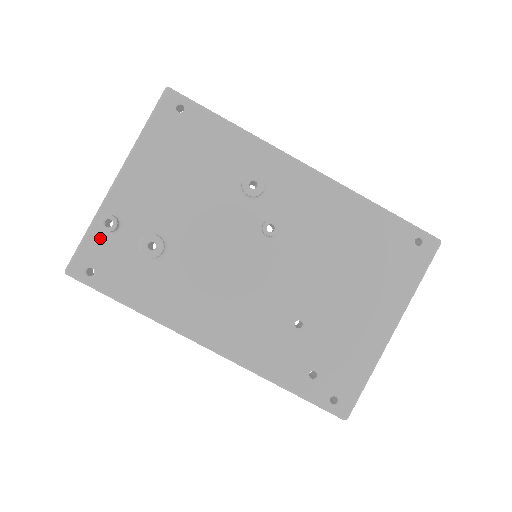
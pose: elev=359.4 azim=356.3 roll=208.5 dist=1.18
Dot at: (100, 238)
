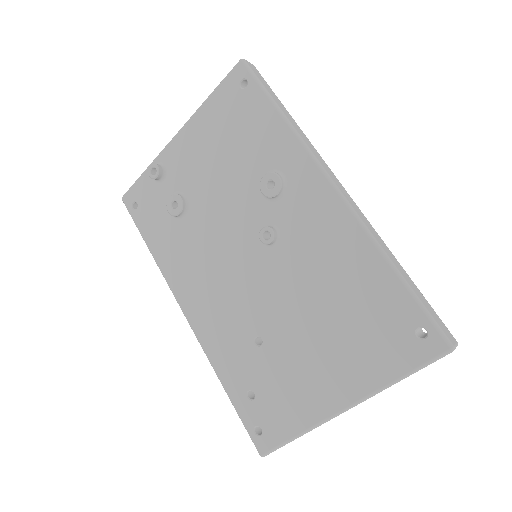
Dot at: (149, 181)
